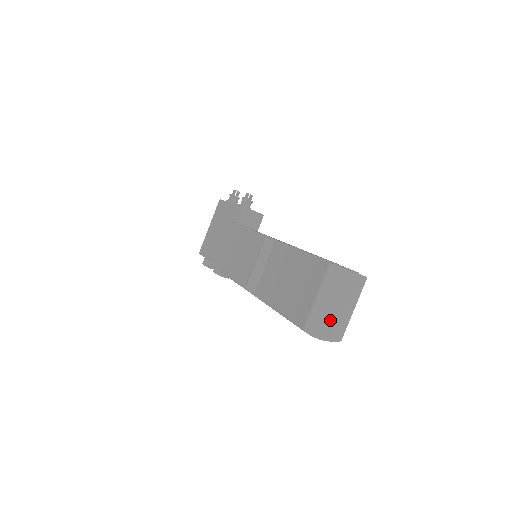
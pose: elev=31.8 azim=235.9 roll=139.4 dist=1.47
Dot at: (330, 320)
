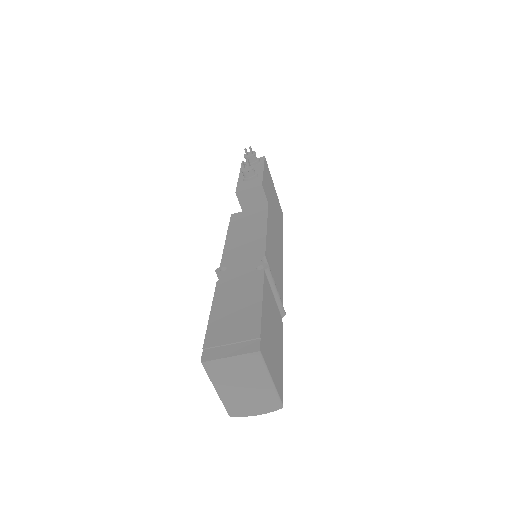
Dot at: (251, 399)
